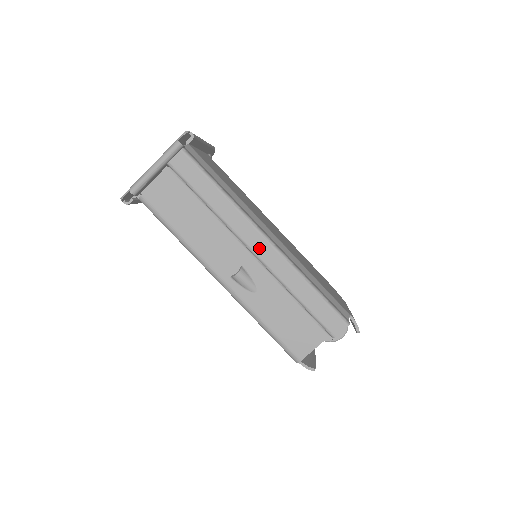
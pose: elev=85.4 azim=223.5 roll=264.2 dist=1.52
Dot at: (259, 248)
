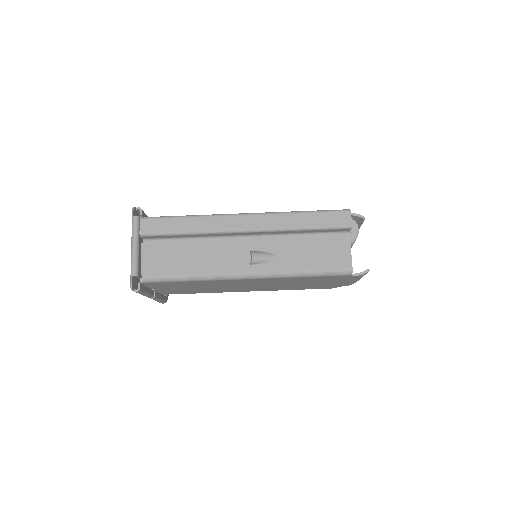
Dot at: (247, 224)
